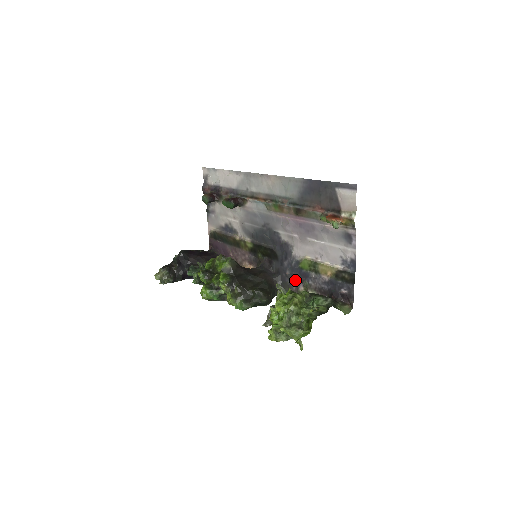
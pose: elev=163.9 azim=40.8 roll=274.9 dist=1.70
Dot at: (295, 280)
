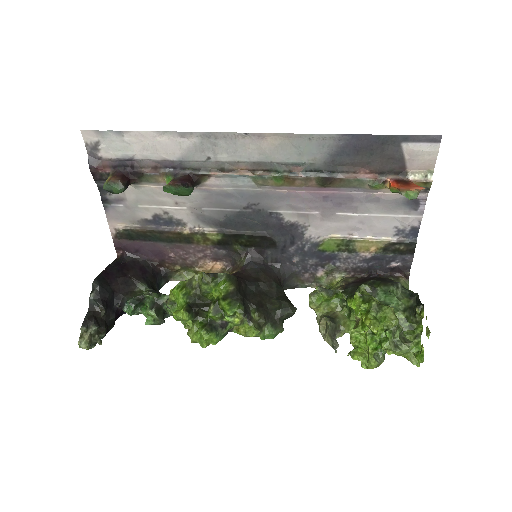
Dot at: (309, 266)
